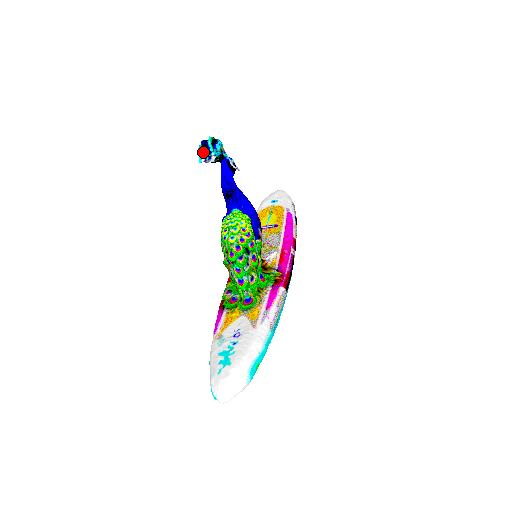
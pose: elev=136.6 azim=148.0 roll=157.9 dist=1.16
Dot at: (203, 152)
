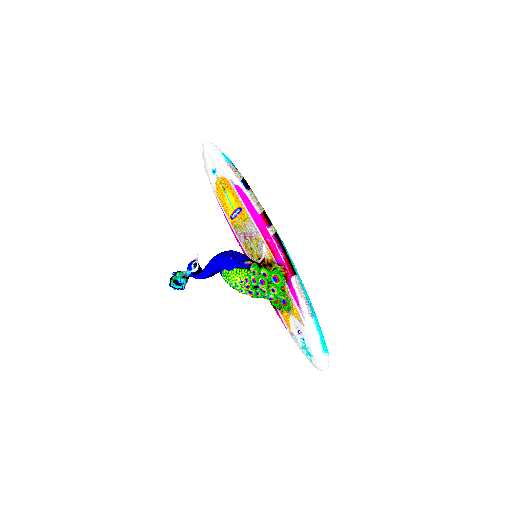
Dot at: (178, 289)
